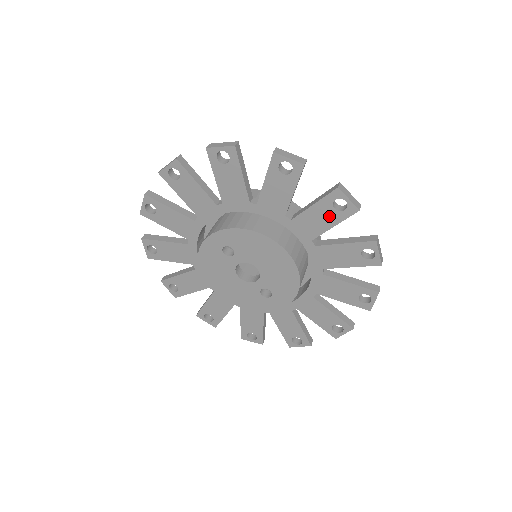
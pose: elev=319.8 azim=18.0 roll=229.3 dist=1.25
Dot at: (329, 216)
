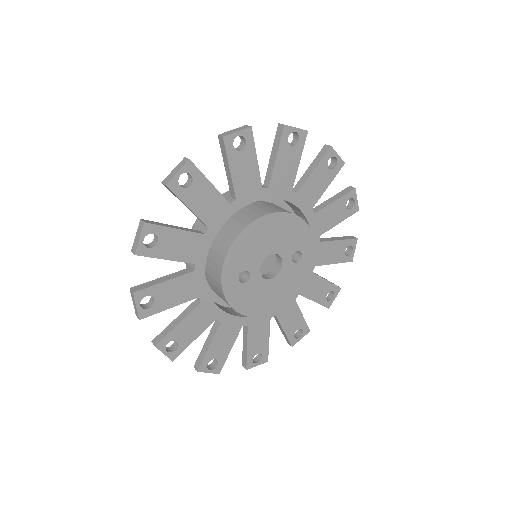
Dot at: (246, 159)
